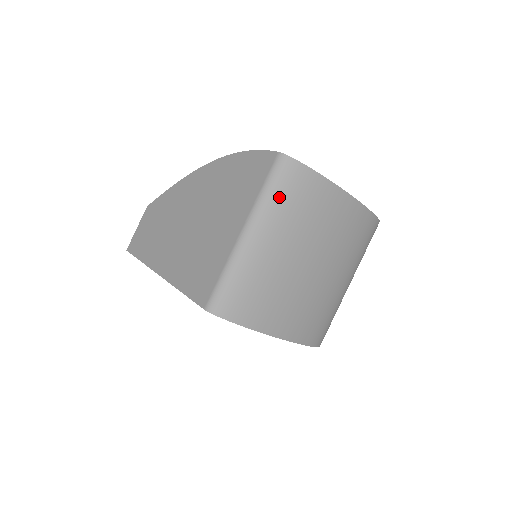
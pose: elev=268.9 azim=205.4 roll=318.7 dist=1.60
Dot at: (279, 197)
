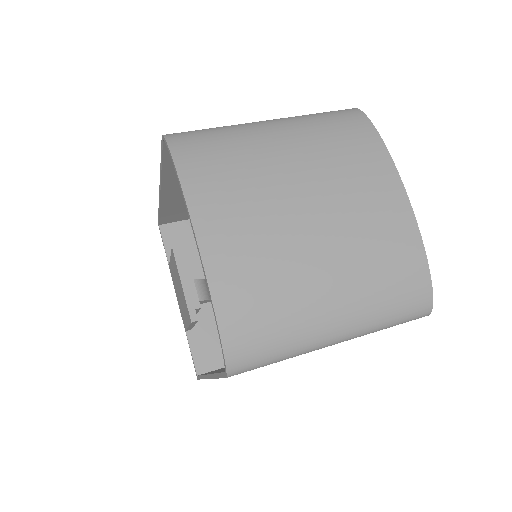
Dot at: (323, 119)
